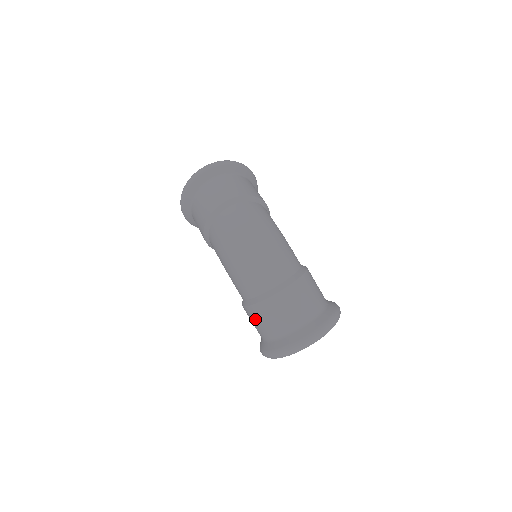
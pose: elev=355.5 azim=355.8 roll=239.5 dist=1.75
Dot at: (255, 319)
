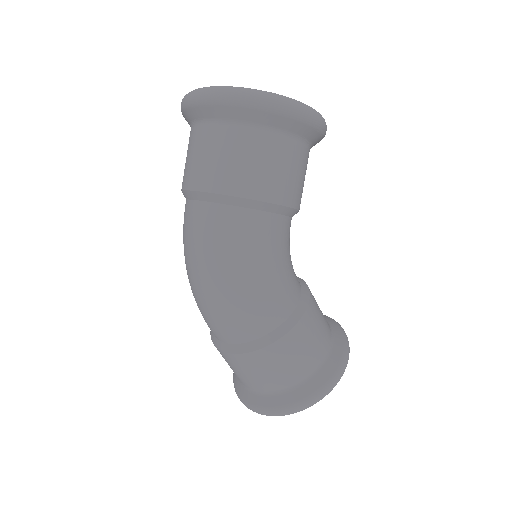
Dot at: occluded
